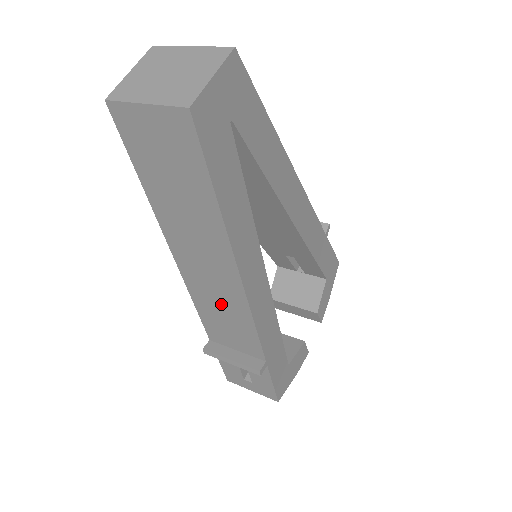
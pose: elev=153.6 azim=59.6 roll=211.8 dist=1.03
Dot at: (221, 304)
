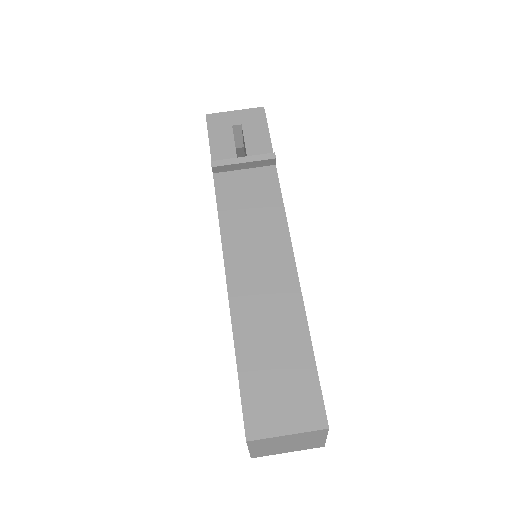
Dot at: occluded
